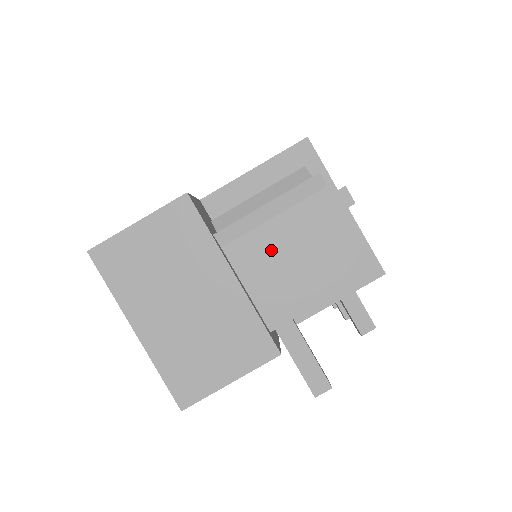
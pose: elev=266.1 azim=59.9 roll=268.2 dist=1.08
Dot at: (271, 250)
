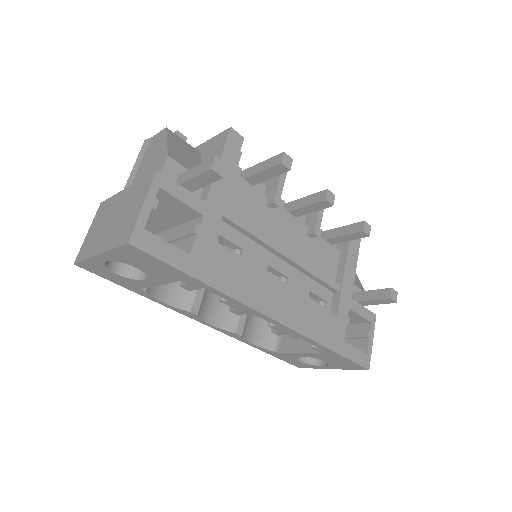
Dot at: (143, 171)
